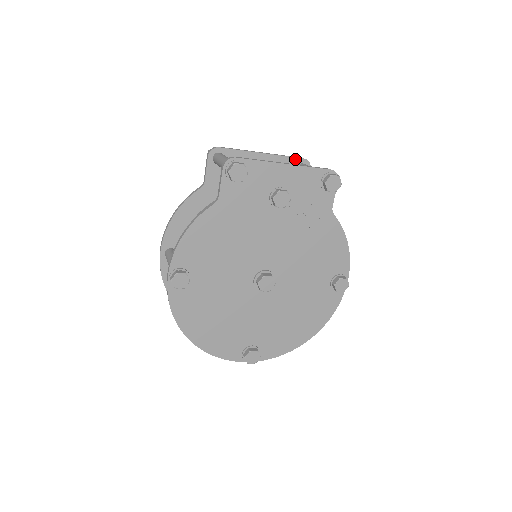
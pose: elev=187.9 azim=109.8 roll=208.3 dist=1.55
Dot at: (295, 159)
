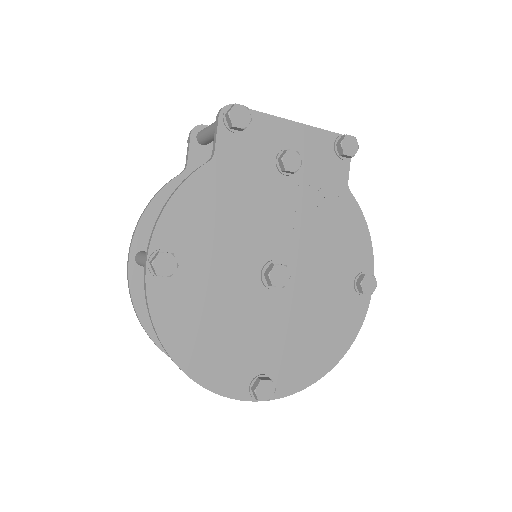
Dot at: occluded
